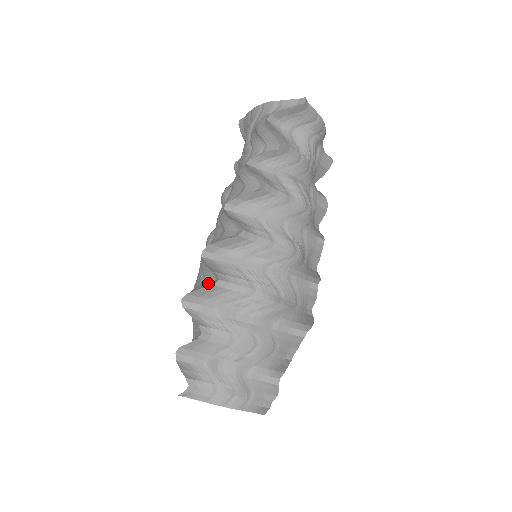
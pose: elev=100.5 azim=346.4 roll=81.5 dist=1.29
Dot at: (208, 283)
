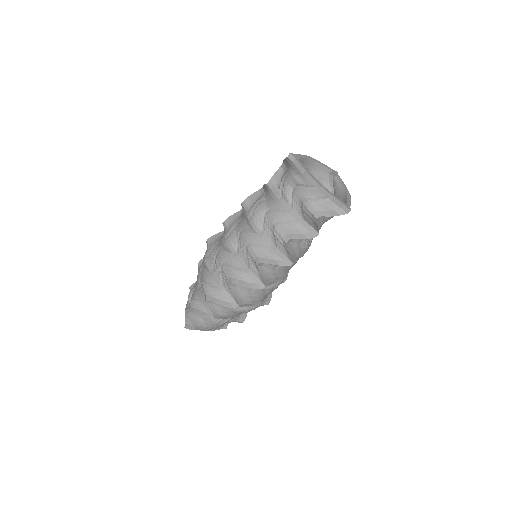
Dot at: (228, 299)
